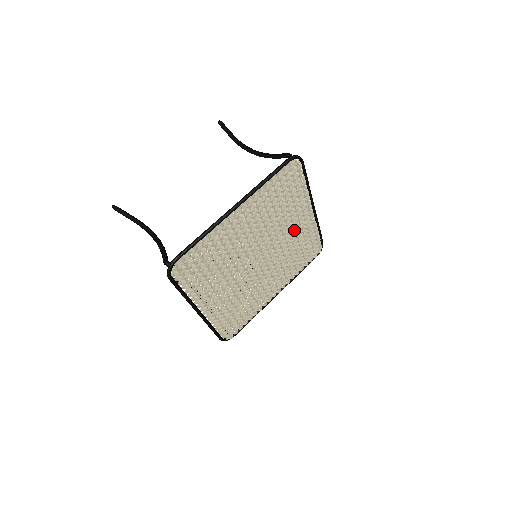
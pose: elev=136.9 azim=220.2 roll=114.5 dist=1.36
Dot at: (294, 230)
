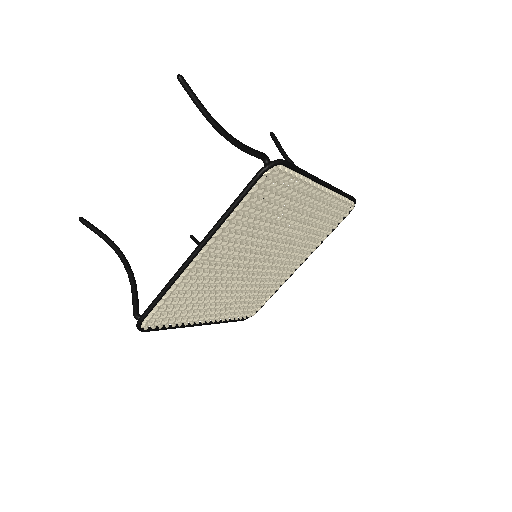
Dot at: (302, 217)
